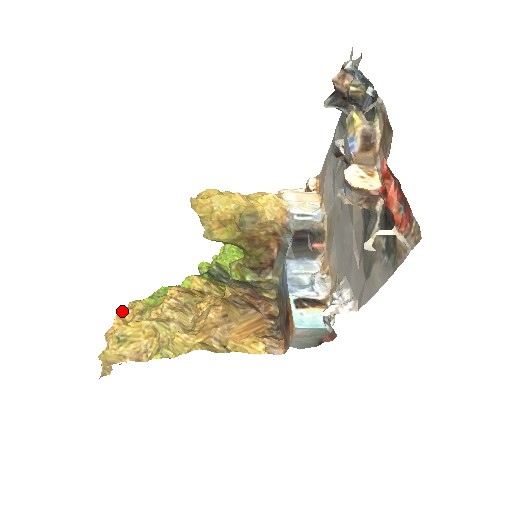
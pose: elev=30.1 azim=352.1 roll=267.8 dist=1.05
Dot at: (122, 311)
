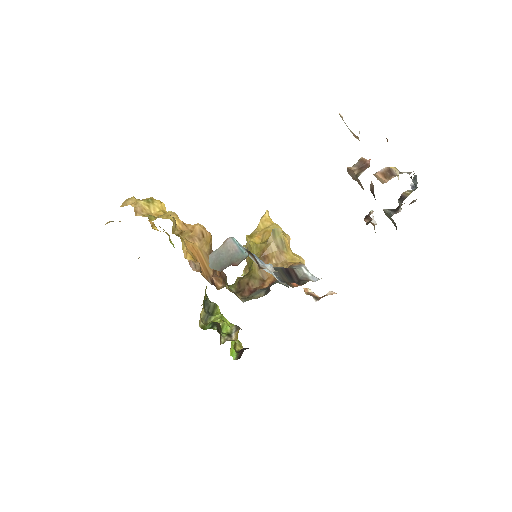
Dot at: (157, 229)
